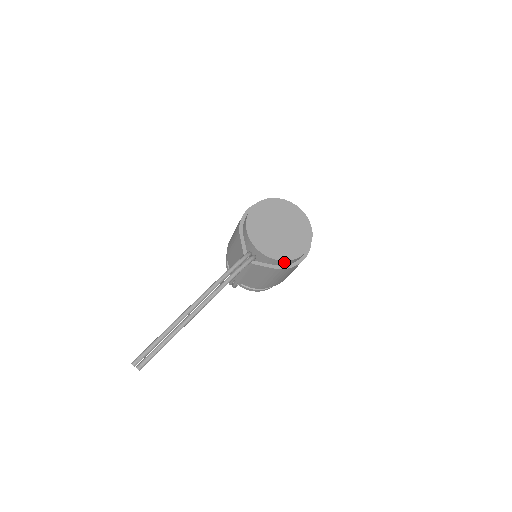
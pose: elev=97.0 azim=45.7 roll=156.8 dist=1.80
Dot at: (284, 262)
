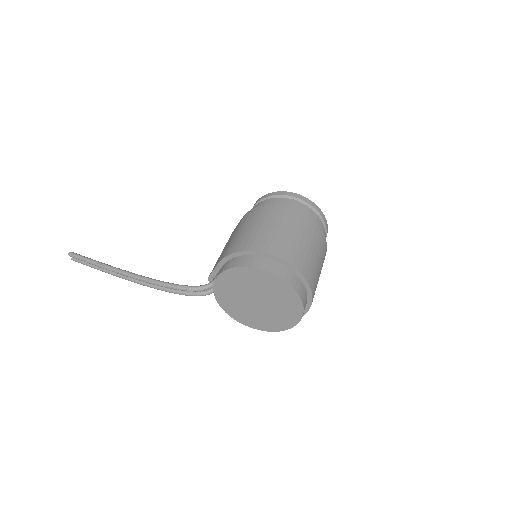
Dot at: occluded
